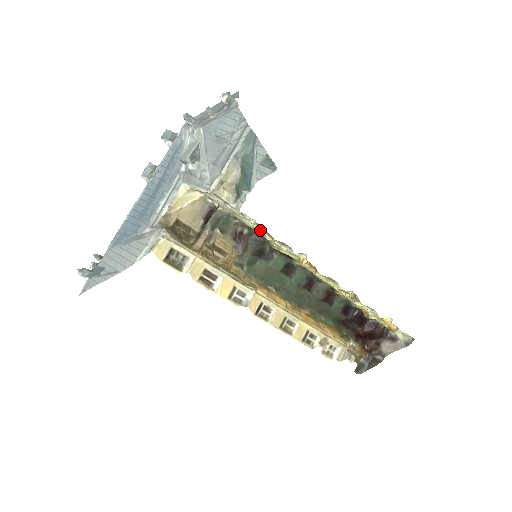
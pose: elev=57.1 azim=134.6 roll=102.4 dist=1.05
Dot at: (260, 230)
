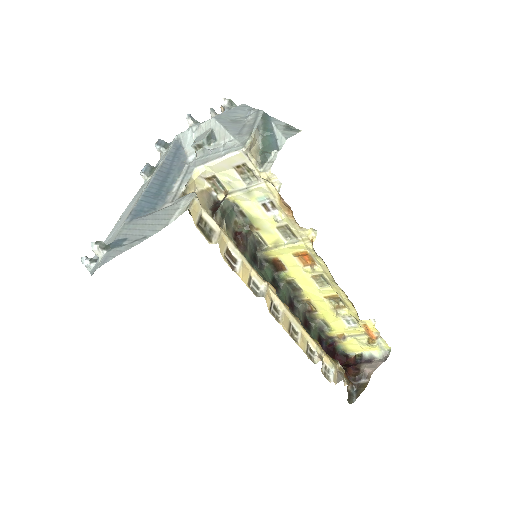
Dot at: (267, 216)
